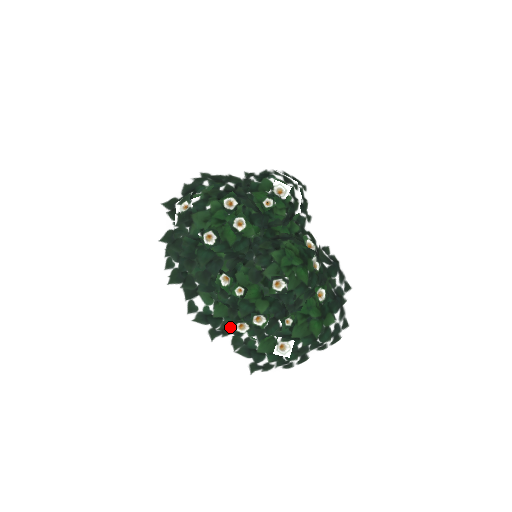
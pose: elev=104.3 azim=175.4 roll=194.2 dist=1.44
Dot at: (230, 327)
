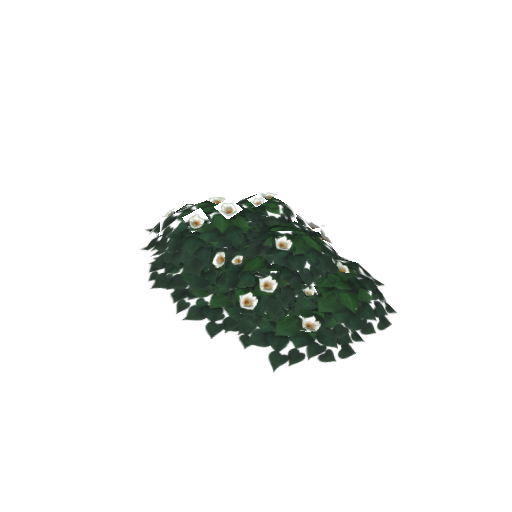
Dot at: (234, 317)
